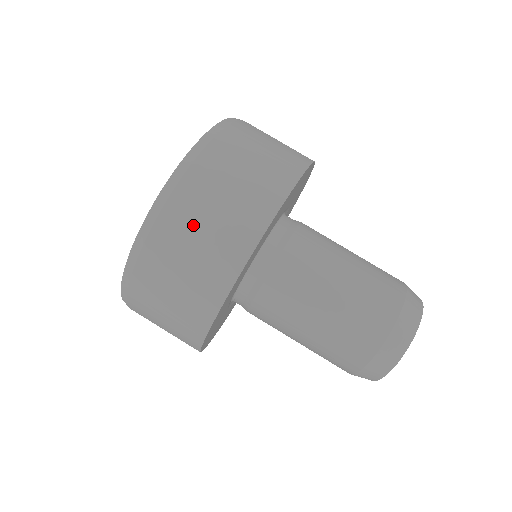
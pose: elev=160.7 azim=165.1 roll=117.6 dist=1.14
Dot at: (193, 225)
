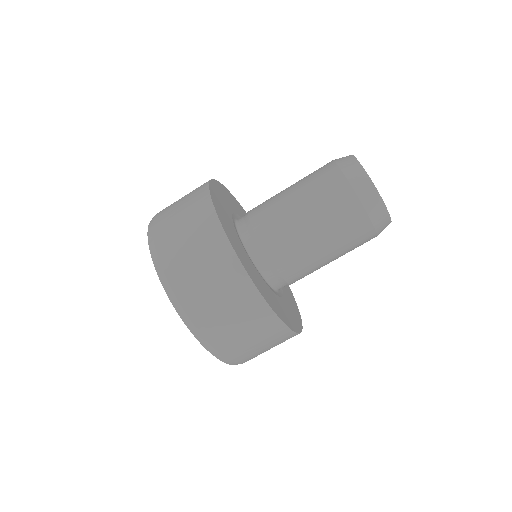
Dot at: (217, 314)
